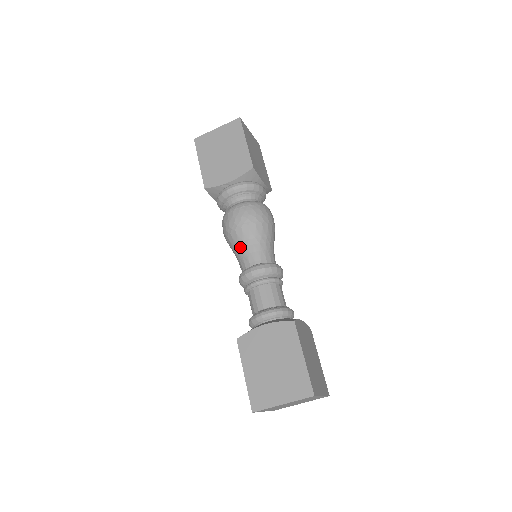
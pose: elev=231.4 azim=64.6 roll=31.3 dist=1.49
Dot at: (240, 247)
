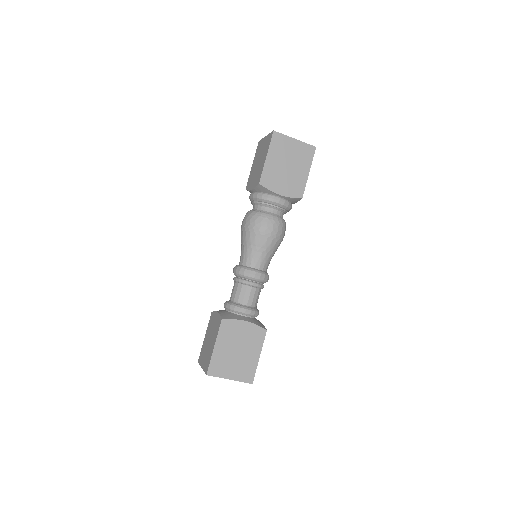
Dot at: (256, 249)
